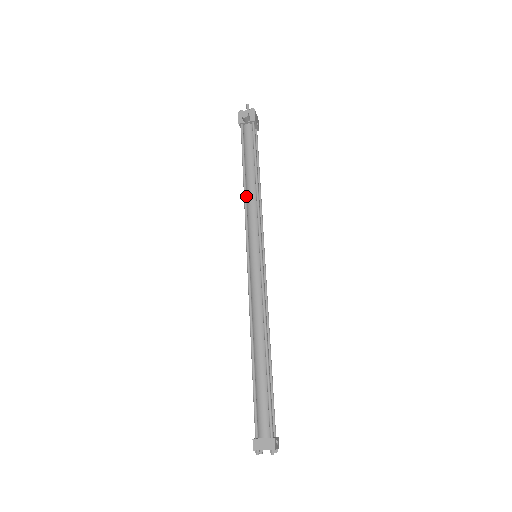
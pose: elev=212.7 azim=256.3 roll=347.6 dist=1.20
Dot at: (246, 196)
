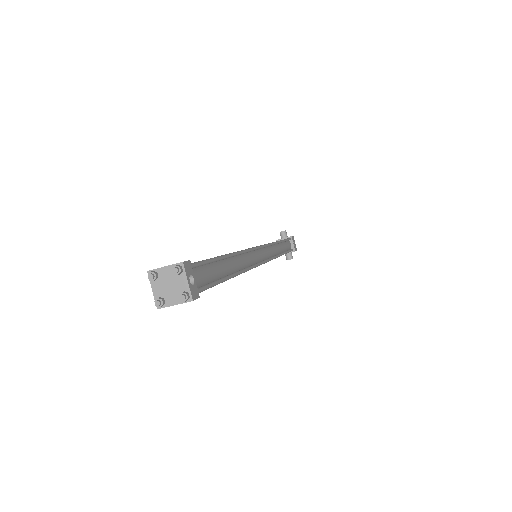
Dot at: occluded
